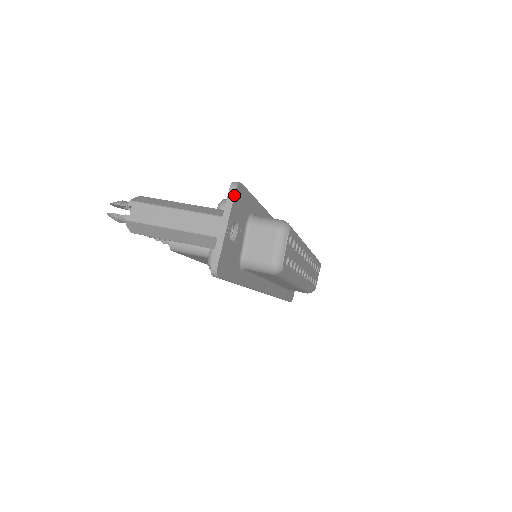
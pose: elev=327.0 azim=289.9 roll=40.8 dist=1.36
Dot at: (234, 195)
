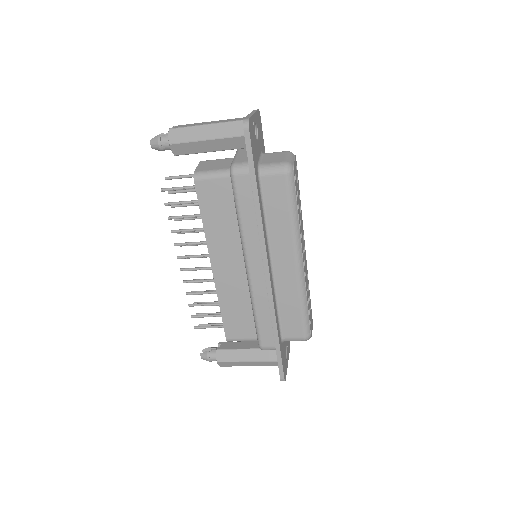
Dot at: (257, 110)
